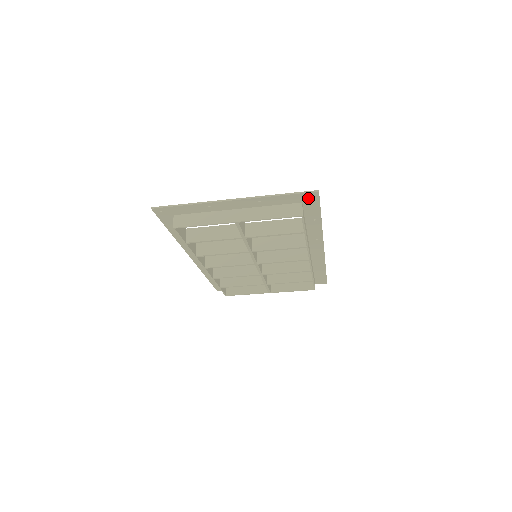
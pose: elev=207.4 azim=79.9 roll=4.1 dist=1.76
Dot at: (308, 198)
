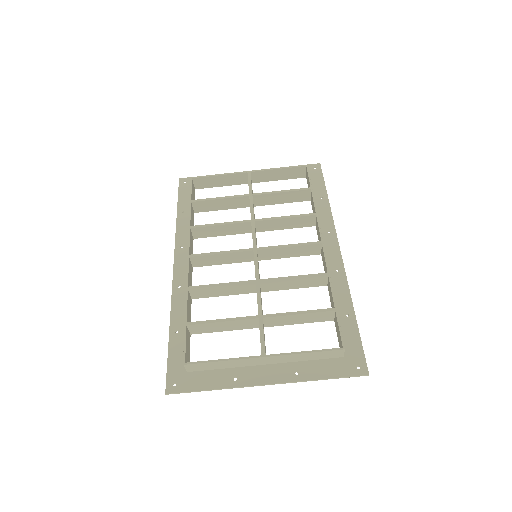
Dot at: (312, 170)
